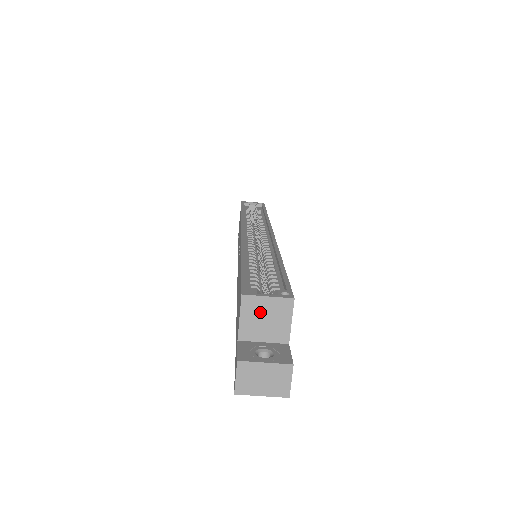
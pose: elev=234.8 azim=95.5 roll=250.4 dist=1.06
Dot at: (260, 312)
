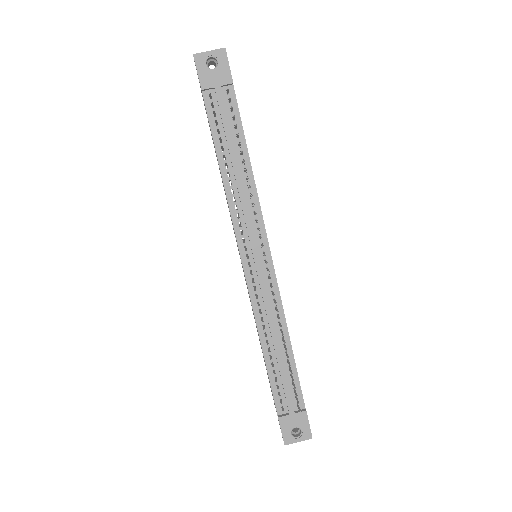
Dot at: occluded
